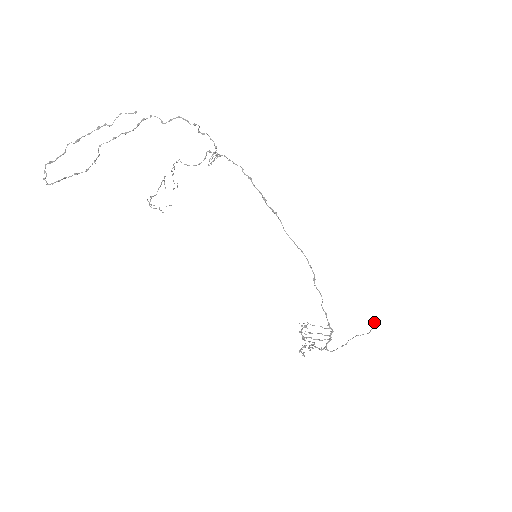
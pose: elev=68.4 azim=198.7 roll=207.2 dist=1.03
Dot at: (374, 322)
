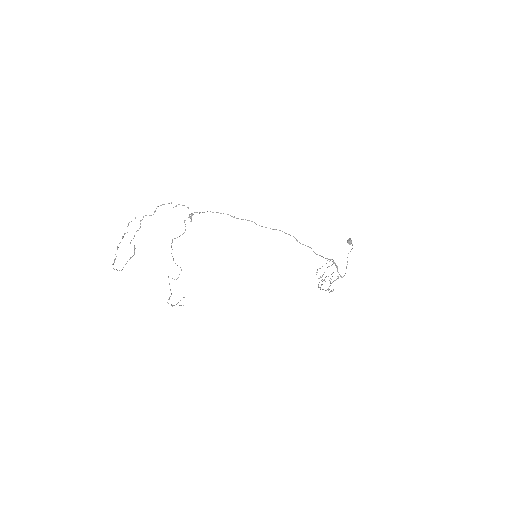
Dot at: (350, 240)
